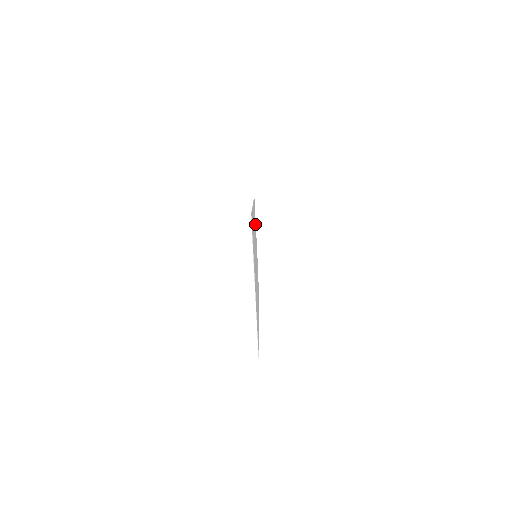
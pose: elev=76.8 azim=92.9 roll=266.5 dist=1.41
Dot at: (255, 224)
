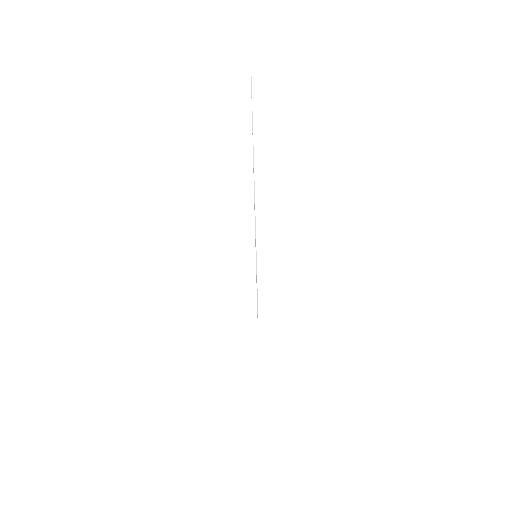
Dot at: occluded
